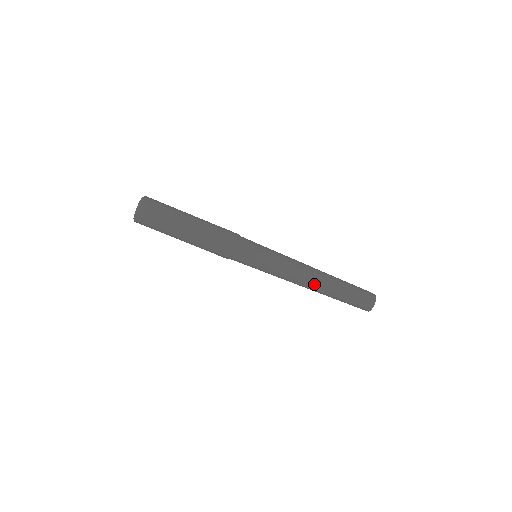
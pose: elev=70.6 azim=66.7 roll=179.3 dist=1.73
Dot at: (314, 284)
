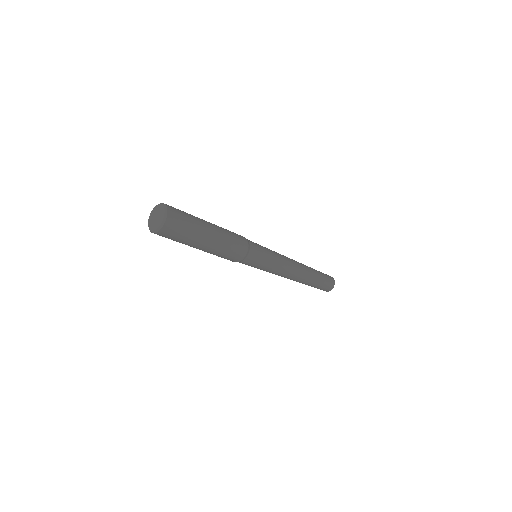
Dot at: occluded
